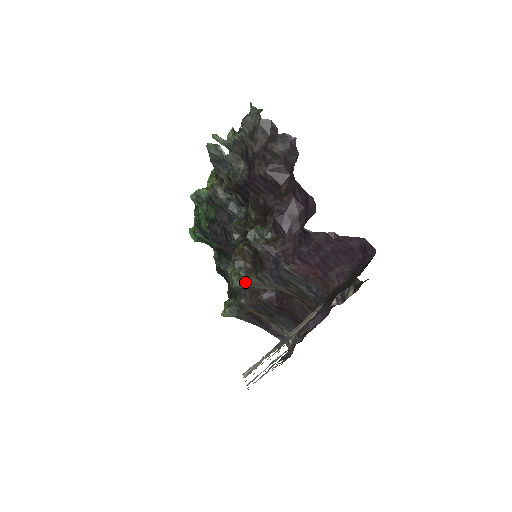
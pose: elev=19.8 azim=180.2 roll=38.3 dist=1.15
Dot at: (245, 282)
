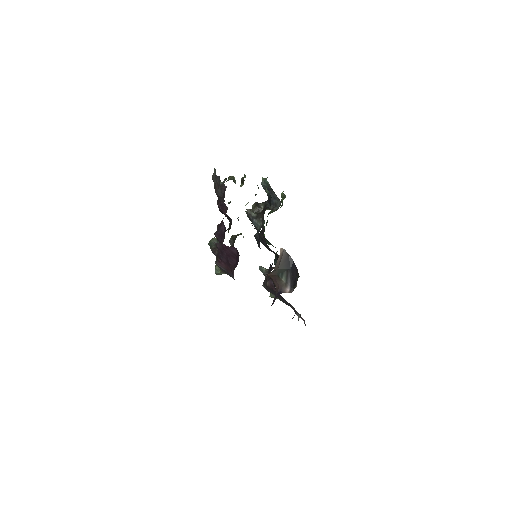
Dot at: (221, 271)
